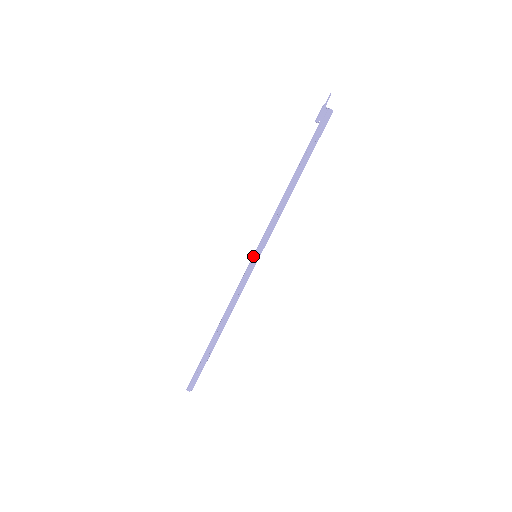
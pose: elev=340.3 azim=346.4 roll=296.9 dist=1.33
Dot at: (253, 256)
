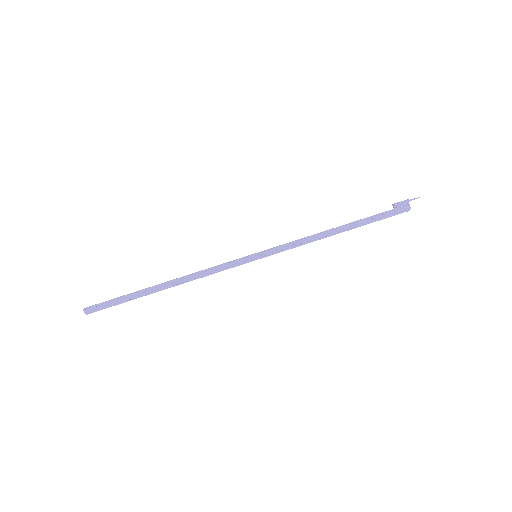
Dot at: (254, 254)
